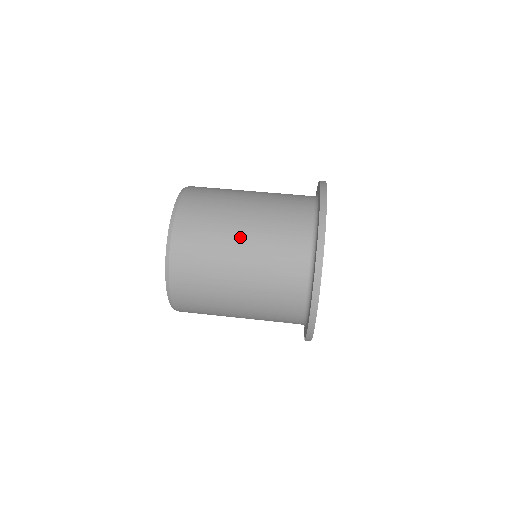
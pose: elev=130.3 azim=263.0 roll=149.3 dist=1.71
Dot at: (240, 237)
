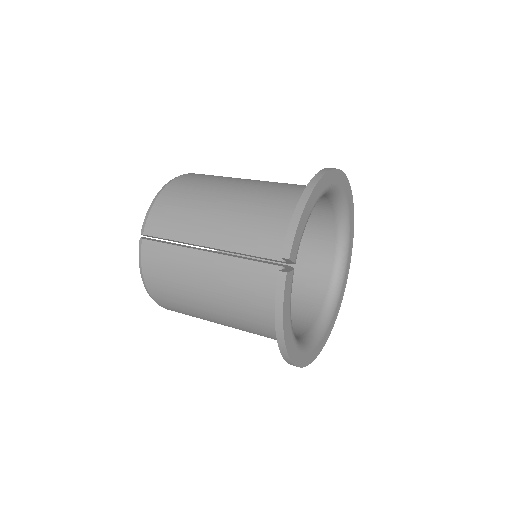
Dot at: occluded
